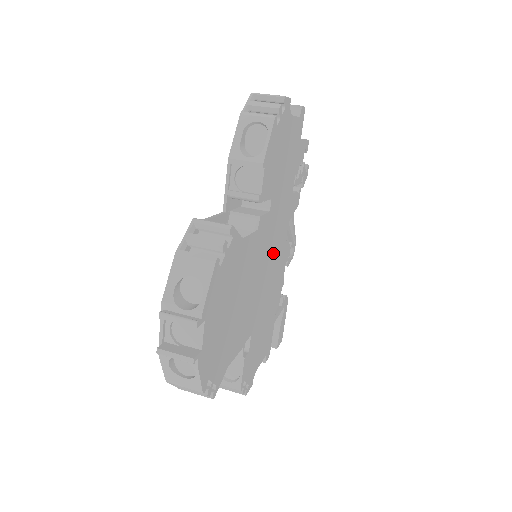
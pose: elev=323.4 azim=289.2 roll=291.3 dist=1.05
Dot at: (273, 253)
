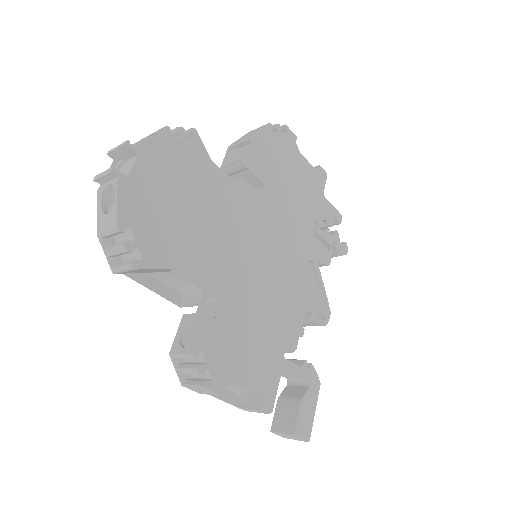
Dot at: (273, 255)
